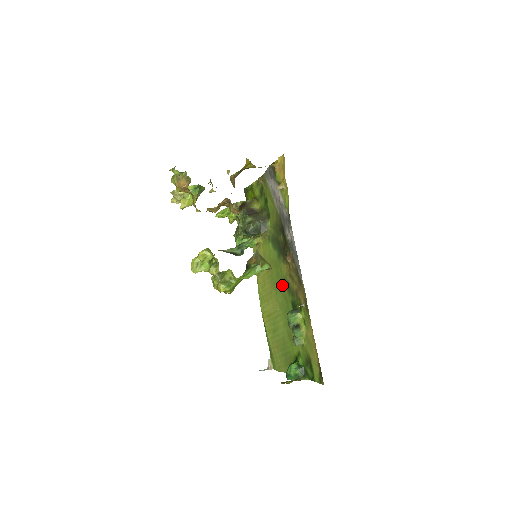
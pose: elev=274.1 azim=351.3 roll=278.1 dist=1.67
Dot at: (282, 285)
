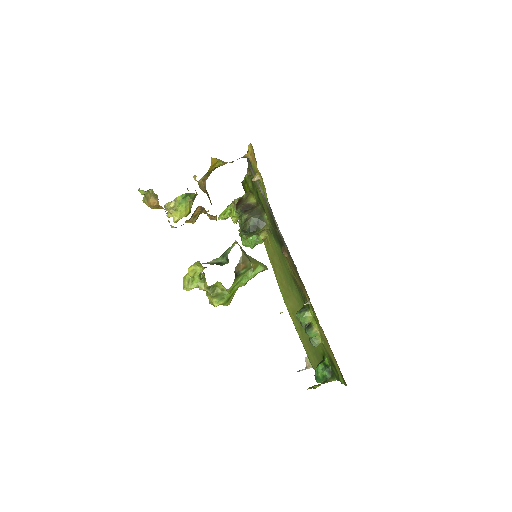
Dot at: (292, 281)
